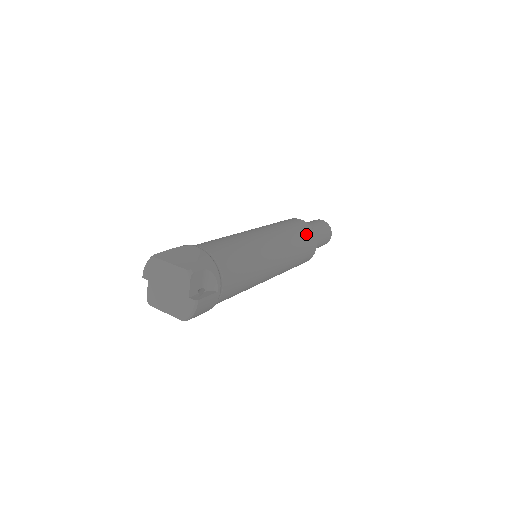
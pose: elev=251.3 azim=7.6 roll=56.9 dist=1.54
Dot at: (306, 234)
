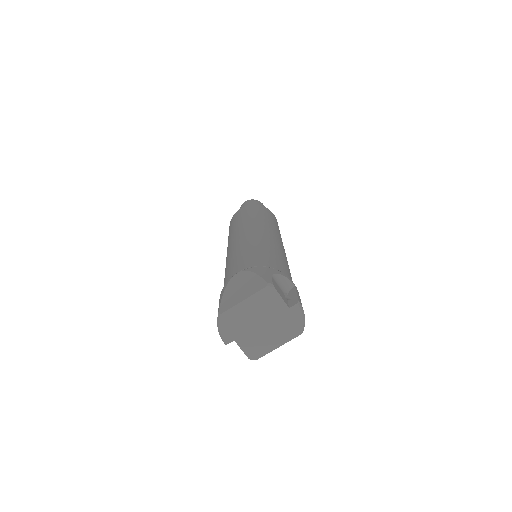
Dot at: (261, 210)
